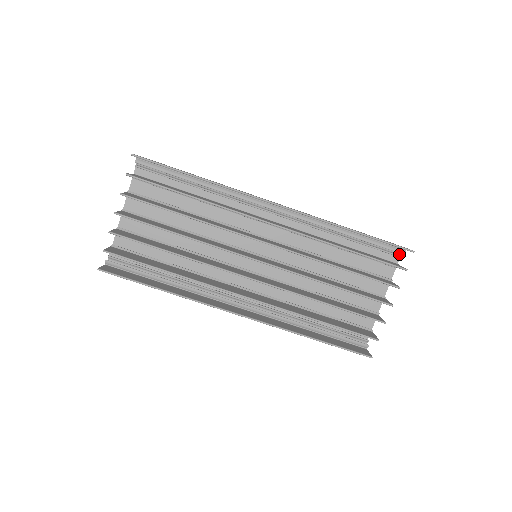
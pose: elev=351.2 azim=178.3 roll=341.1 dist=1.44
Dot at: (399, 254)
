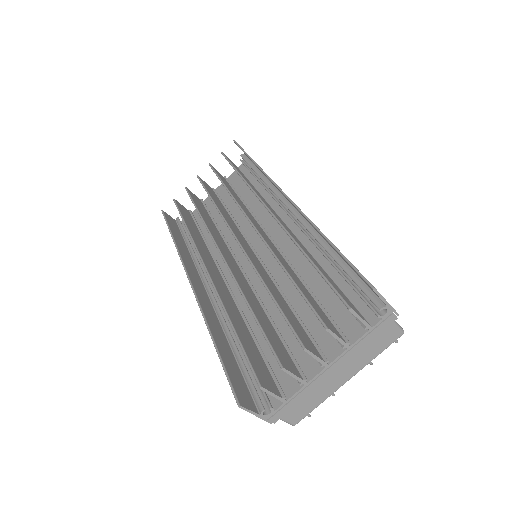
Dot at: (380, 312)
